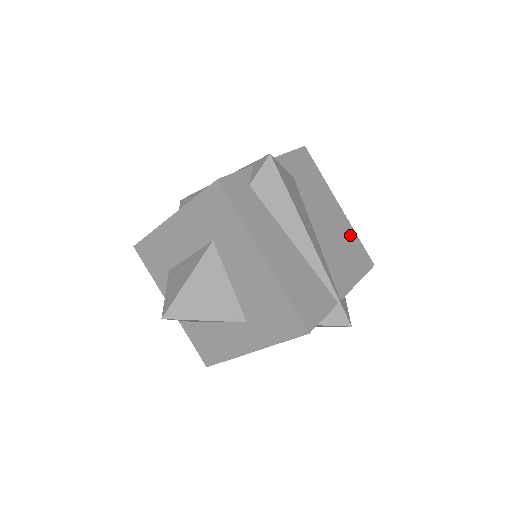
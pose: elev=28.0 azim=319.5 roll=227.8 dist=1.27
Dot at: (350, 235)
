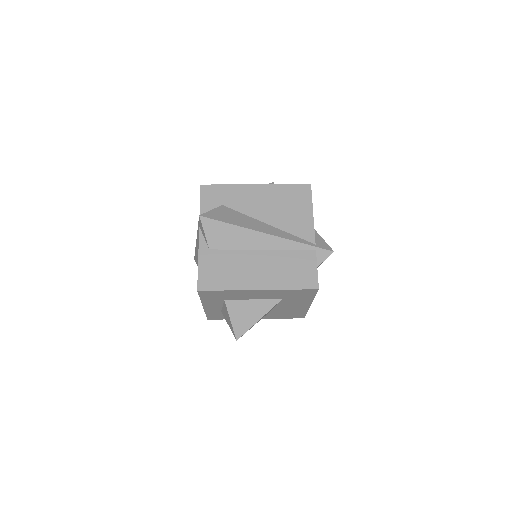
Dot at: occluded
